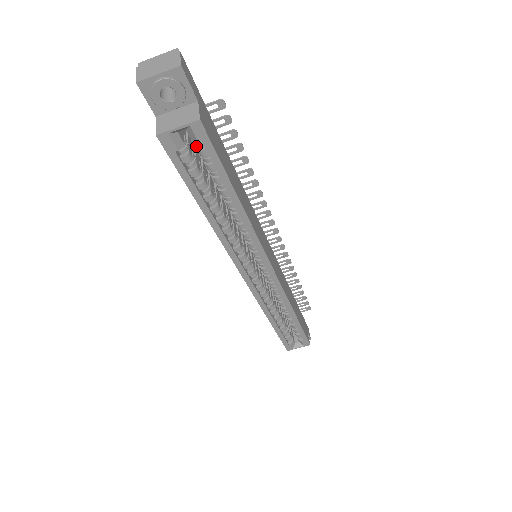
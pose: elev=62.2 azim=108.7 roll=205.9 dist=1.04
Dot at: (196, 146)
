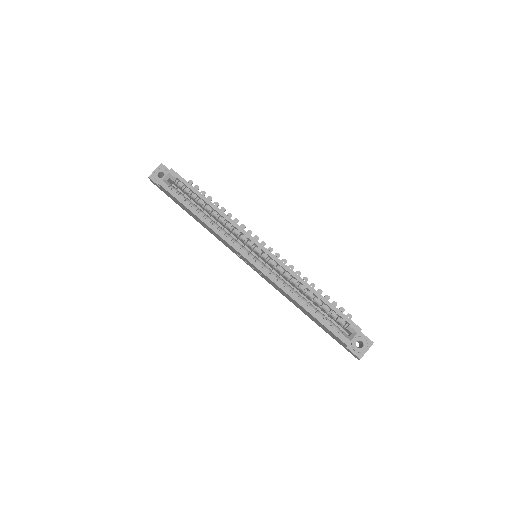
Dot at: (178, 186)
